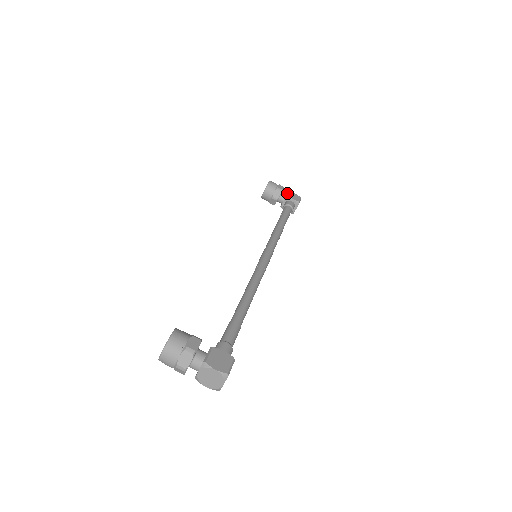
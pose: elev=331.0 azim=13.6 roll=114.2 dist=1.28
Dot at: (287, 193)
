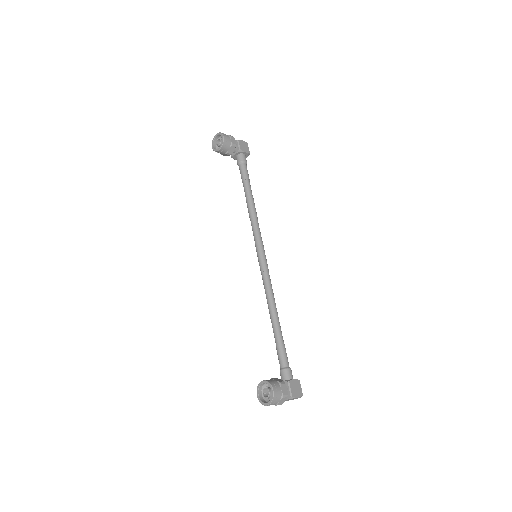
Dot at: (238, 144)
